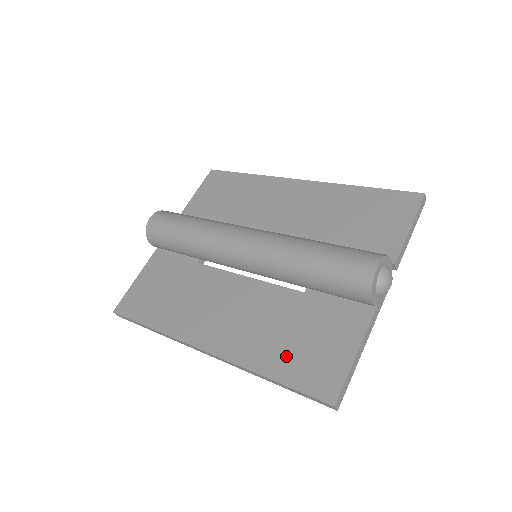
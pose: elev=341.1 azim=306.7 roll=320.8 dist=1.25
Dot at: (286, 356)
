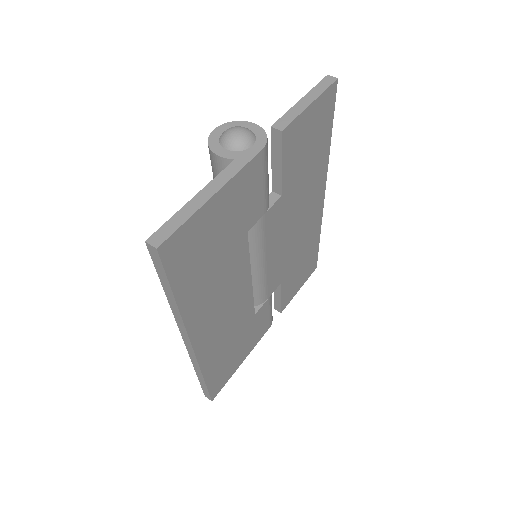
Dot at: occluded
